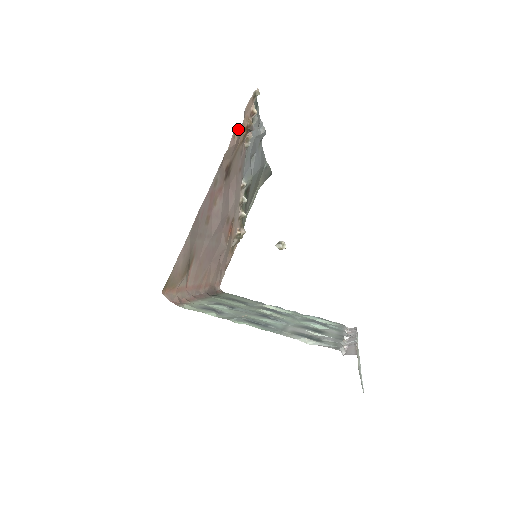
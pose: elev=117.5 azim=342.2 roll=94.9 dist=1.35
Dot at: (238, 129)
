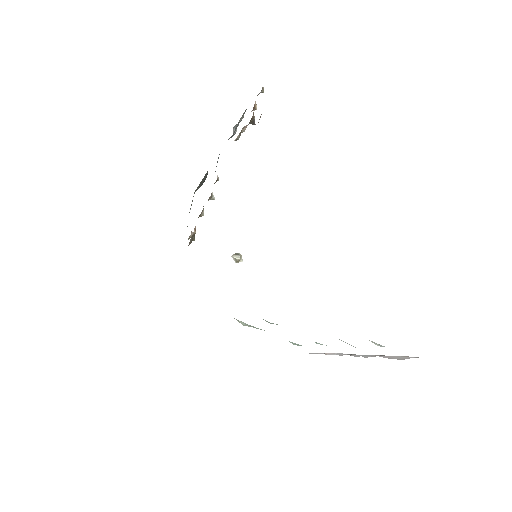
Dot at: (261, 114)
